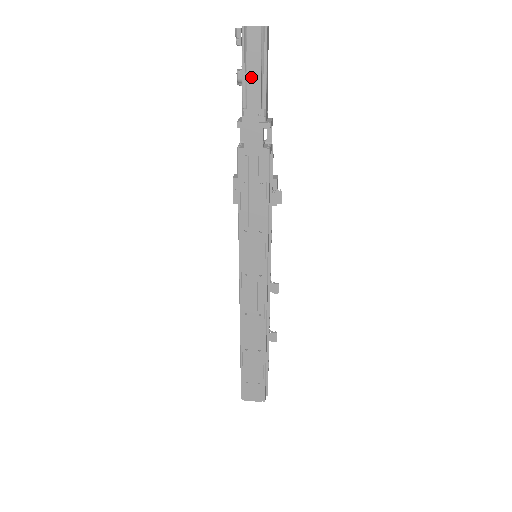
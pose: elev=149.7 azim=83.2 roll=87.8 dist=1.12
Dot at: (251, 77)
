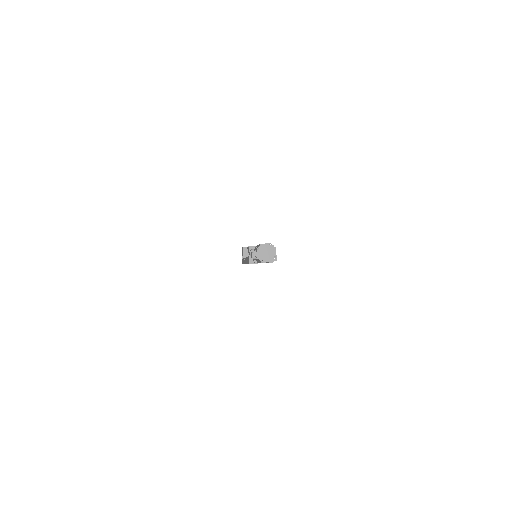
Dot at: occluded
